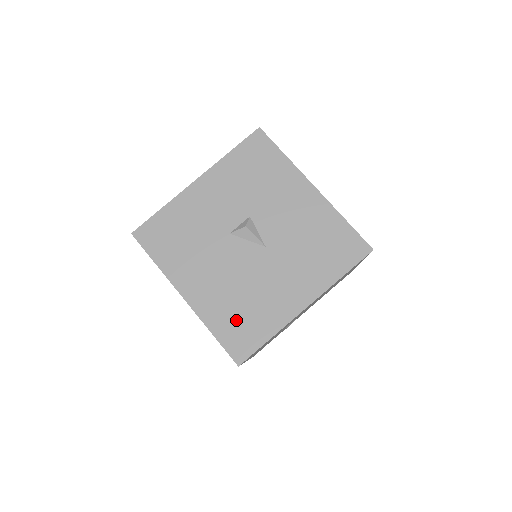
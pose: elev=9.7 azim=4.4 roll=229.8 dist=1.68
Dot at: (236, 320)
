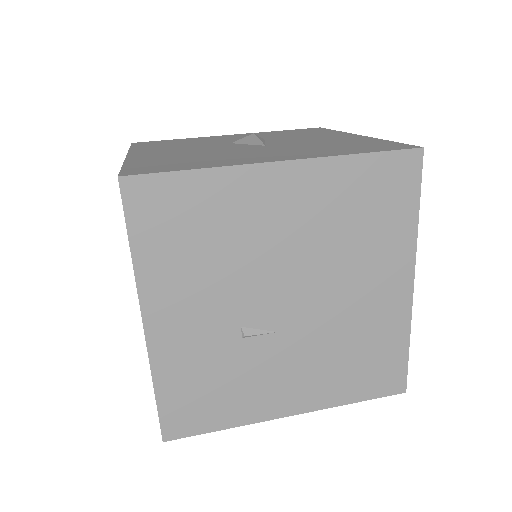
Dot at: (168, 162)
